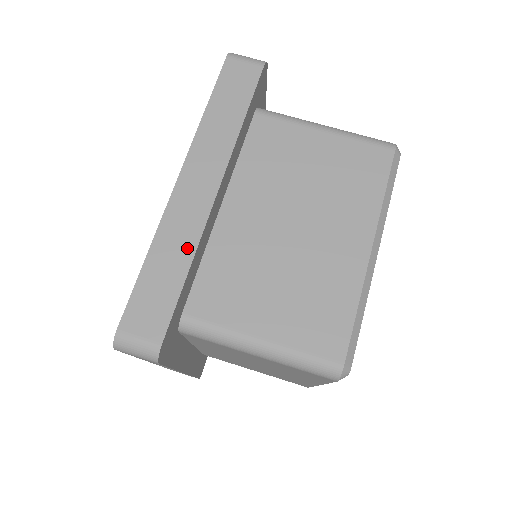
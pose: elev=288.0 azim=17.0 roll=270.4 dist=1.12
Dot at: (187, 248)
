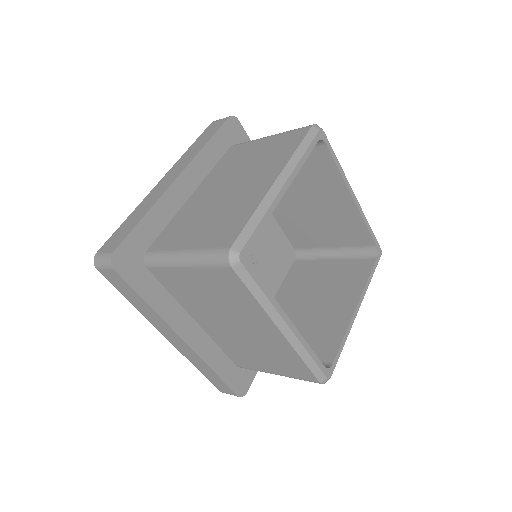
Dot at: (149, 206)
